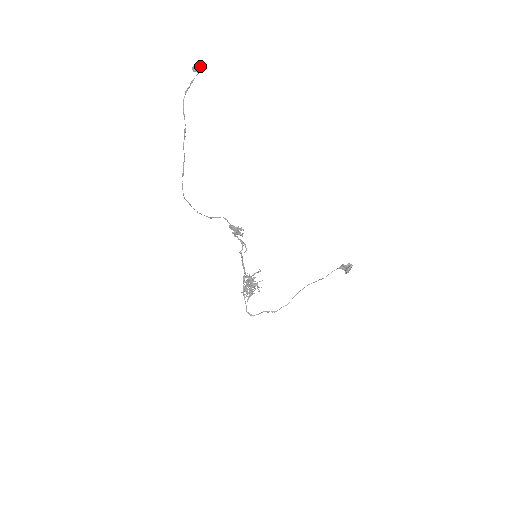
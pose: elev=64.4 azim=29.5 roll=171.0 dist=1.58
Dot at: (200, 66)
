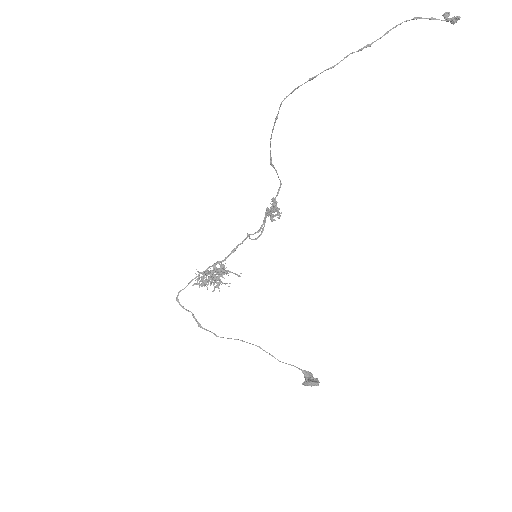
Dot at: (457, 17)
